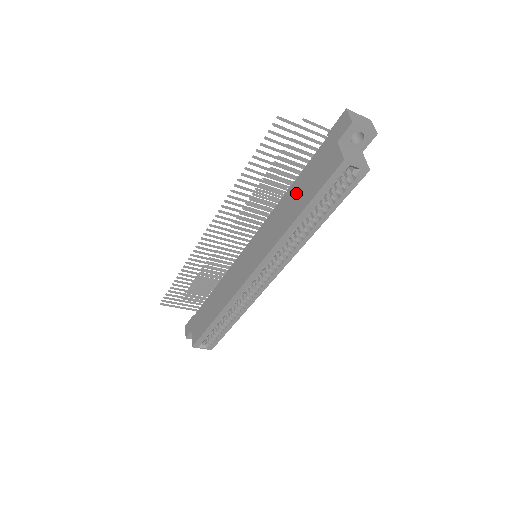
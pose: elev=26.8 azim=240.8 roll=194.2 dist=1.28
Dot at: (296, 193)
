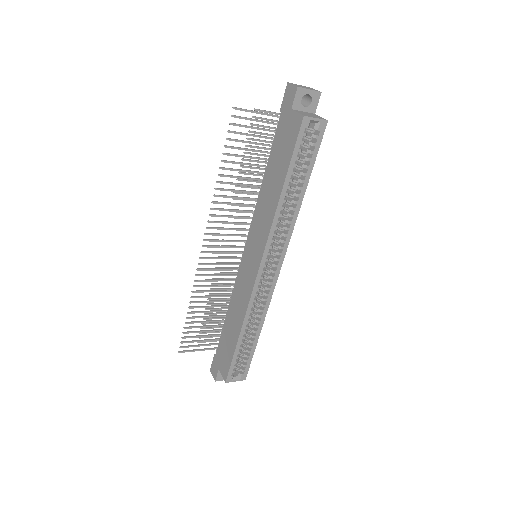
Dot at: (272, 173)
